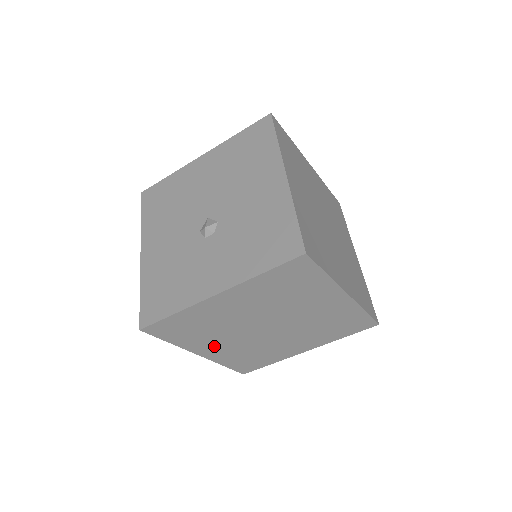
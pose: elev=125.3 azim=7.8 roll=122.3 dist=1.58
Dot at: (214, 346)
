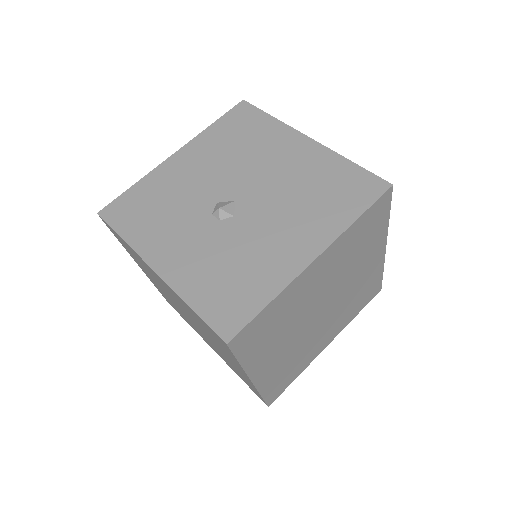
Dot at: (149, 276)
